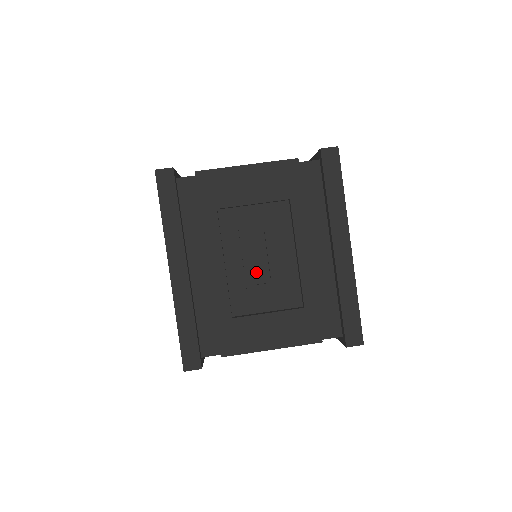
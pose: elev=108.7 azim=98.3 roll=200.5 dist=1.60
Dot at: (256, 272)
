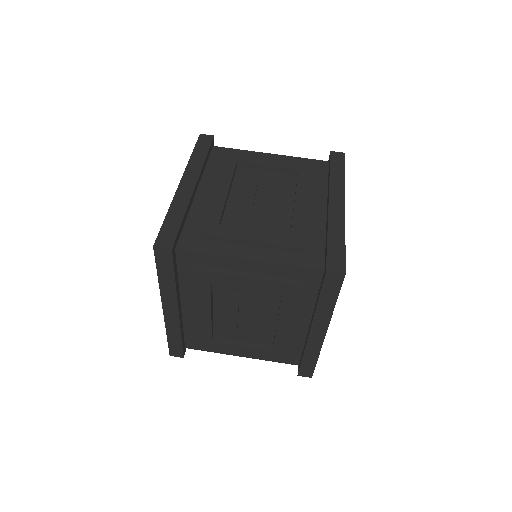
Dot at: (254, 207)
